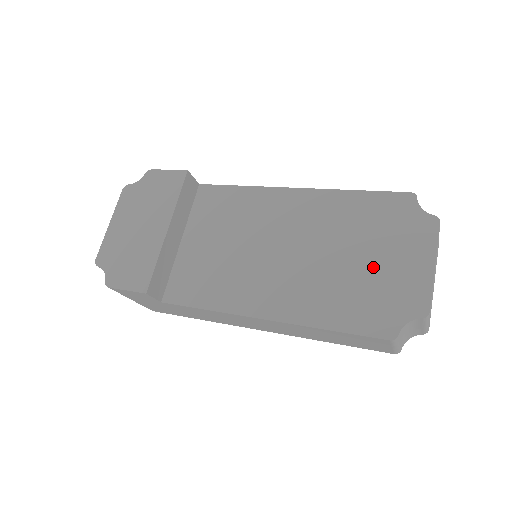
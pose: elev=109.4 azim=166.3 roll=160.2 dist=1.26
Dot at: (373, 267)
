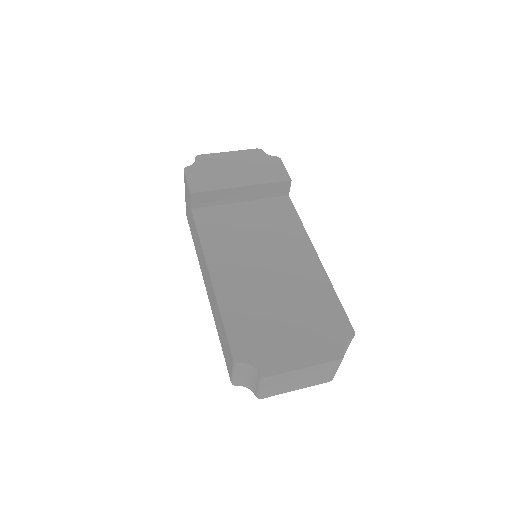
Dot at: (283, 328)
